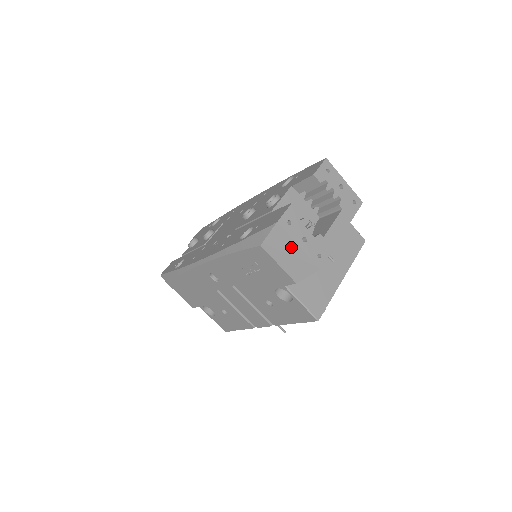
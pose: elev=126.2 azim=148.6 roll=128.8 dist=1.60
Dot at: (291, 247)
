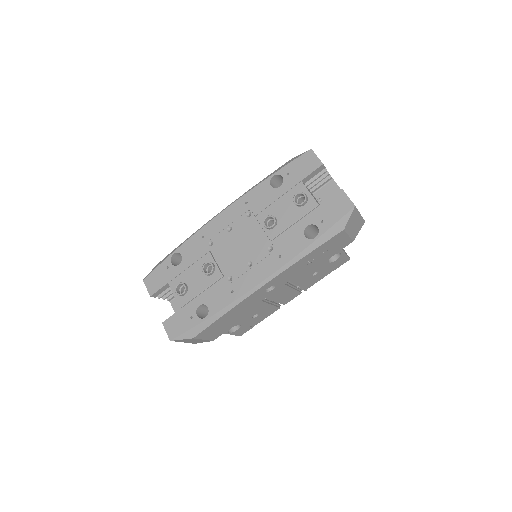
Dot at: (357, 218)
